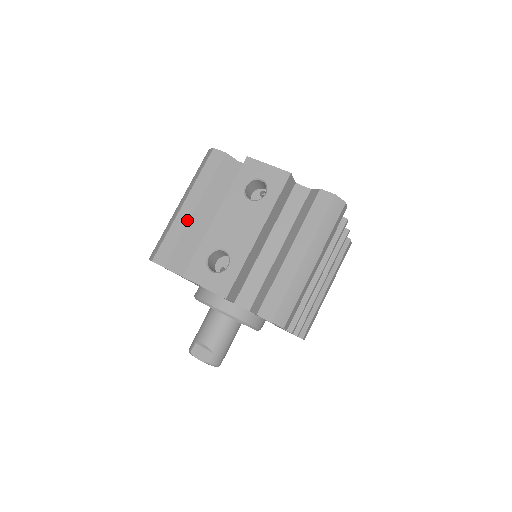
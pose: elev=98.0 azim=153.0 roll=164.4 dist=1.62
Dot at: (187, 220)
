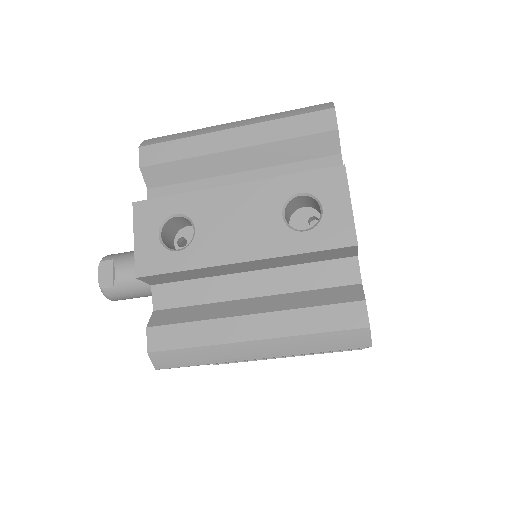
Dot at: (214, 150)
